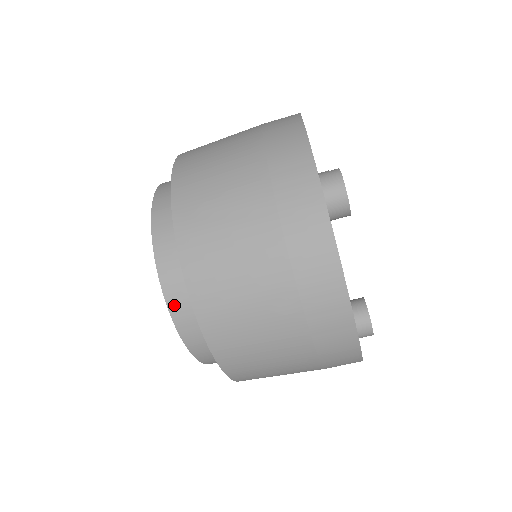
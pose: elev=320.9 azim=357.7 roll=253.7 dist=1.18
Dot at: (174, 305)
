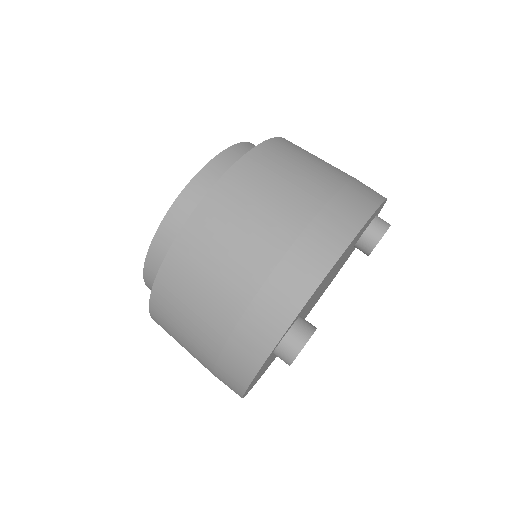
Dot at: (148, 283)
